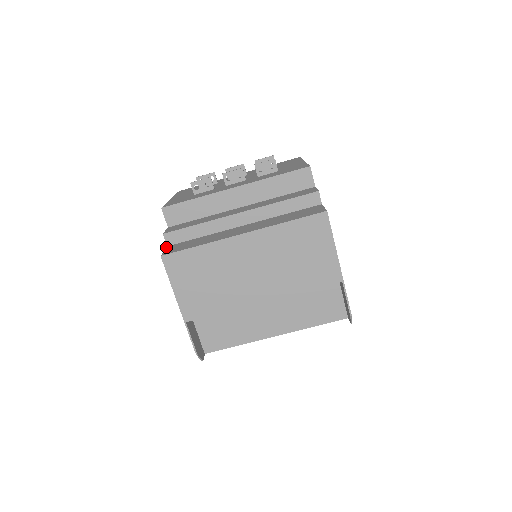
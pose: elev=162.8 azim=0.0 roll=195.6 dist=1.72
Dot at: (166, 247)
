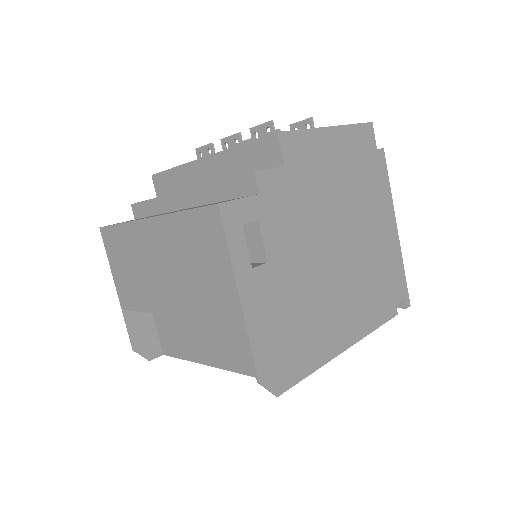
Dot at: (130, 220)
